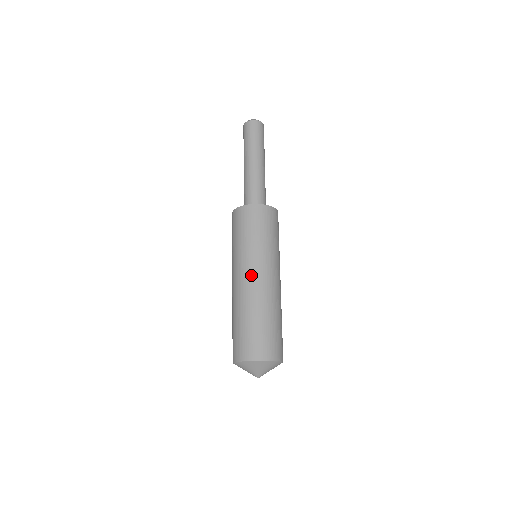
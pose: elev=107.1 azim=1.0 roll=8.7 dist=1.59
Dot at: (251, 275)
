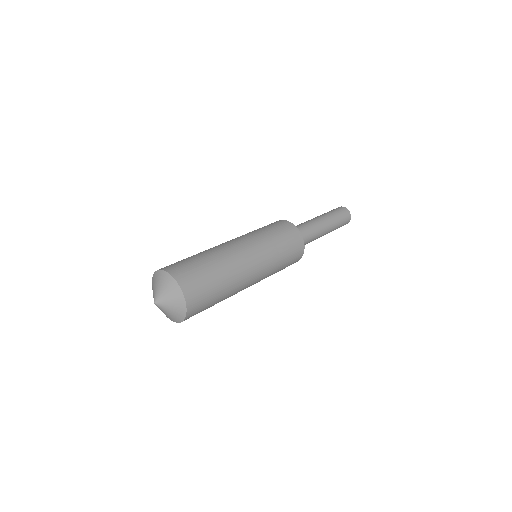
Dot at: (242, 245)
